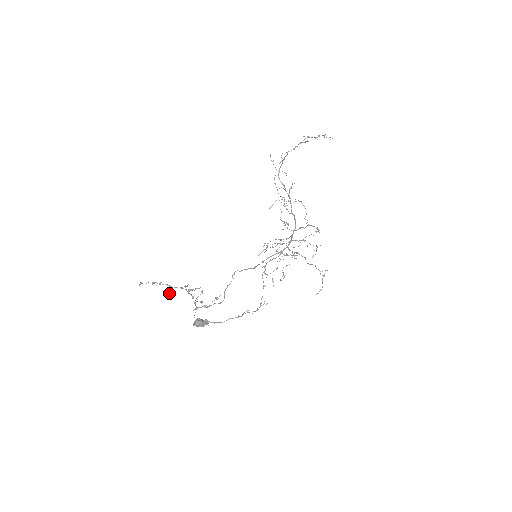
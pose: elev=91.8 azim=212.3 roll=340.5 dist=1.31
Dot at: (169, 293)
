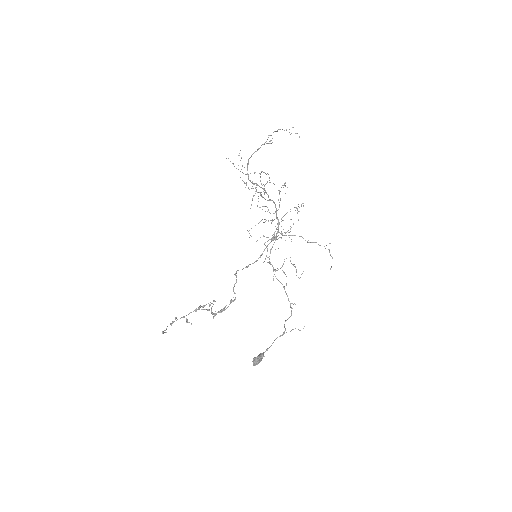
Dot at: (191, 324)
